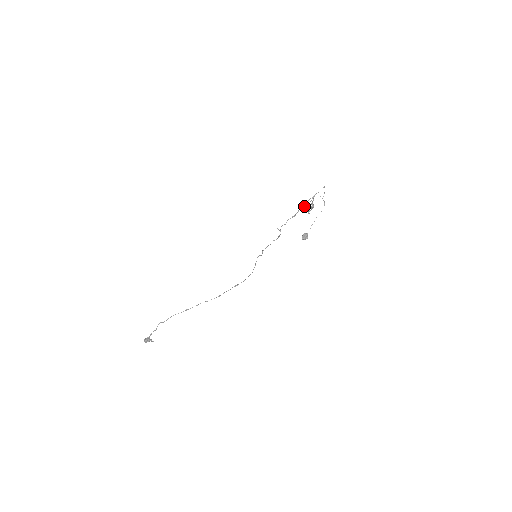
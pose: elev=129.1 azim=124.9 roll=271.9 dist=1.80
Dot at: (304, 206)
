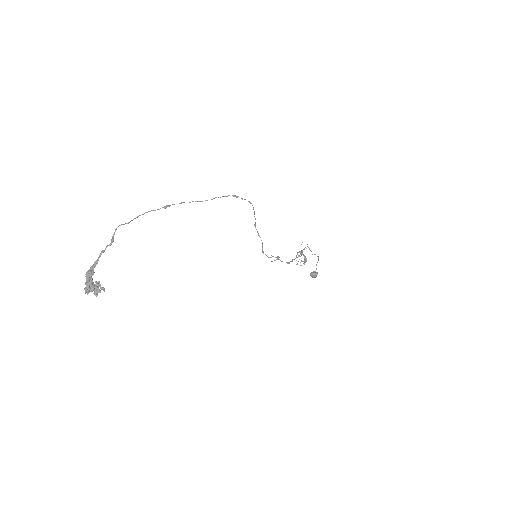
Dot at: (296, 264)
